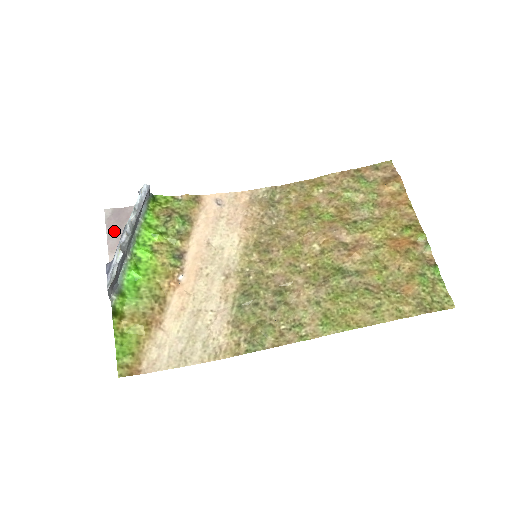
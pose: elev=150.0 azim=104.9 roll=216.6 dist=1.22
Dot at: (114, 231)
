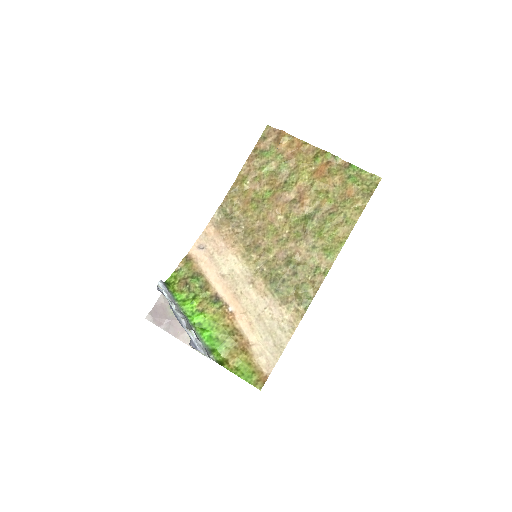
Dot at: (165, 324)
